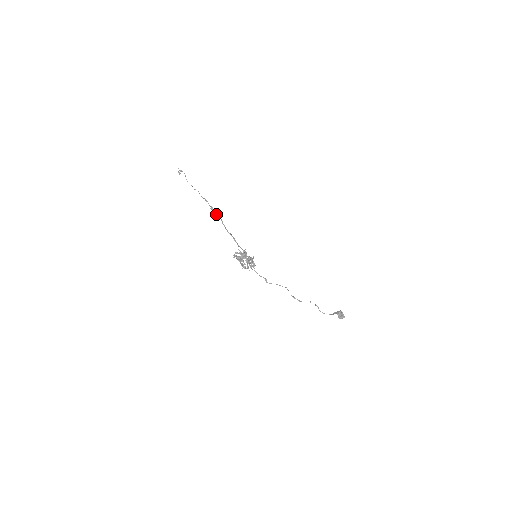
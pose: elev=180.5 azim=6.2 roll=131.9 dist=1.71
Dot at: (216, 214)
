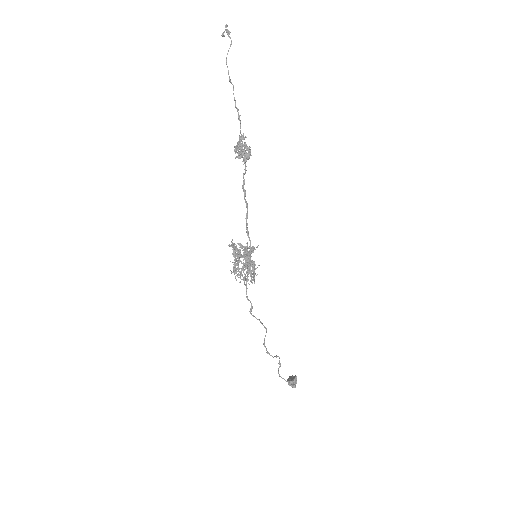
Dot at: (244, 153)
